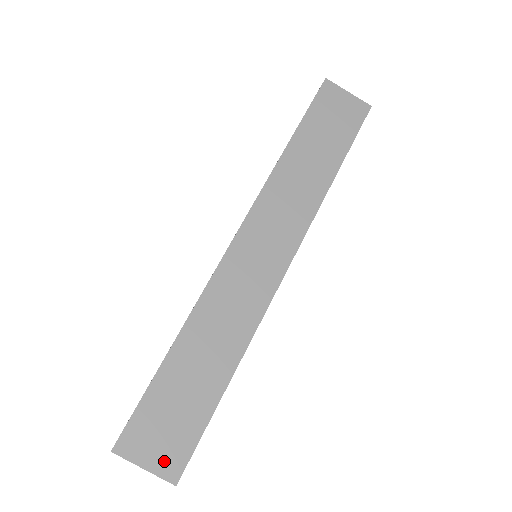
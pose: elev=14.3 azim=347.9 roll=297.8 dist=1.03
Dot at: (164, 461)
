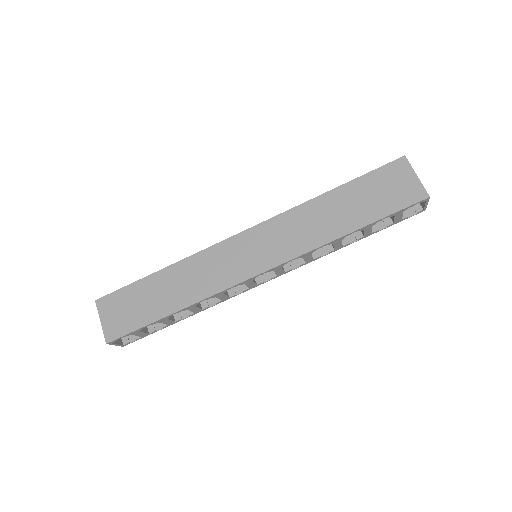
Dot at: (111, 326)
